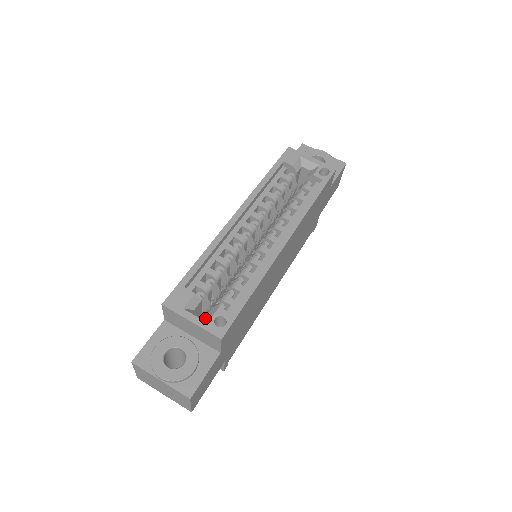
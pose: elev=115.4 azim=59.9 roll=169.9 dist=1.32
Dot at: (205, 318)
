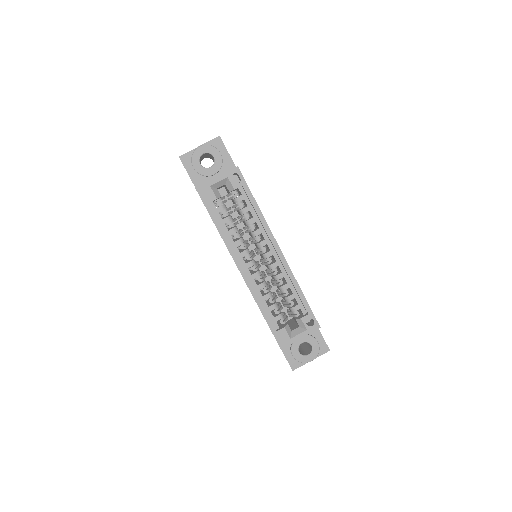
Dot at: (301, 328)
